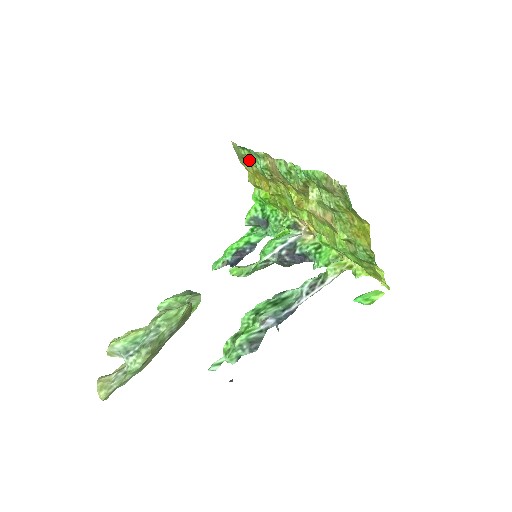
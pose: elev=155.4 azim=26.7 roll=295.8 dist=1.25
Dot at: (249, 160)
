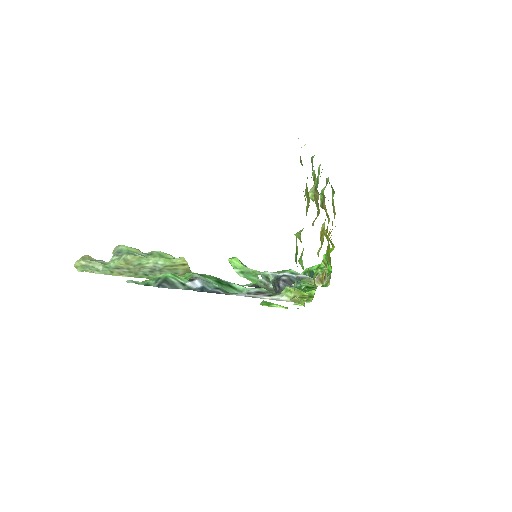
Dot at: occluded
